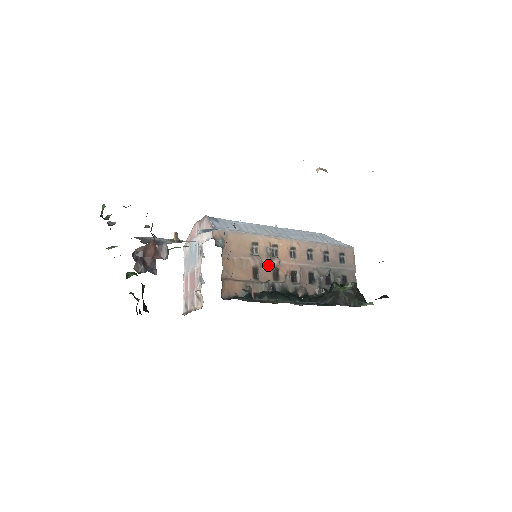
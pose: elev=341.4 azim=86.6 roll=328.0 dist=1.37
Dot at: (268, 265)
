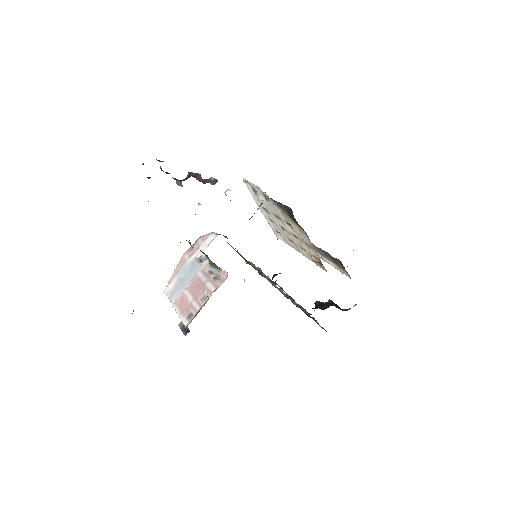
Dot at: (263, 275)
